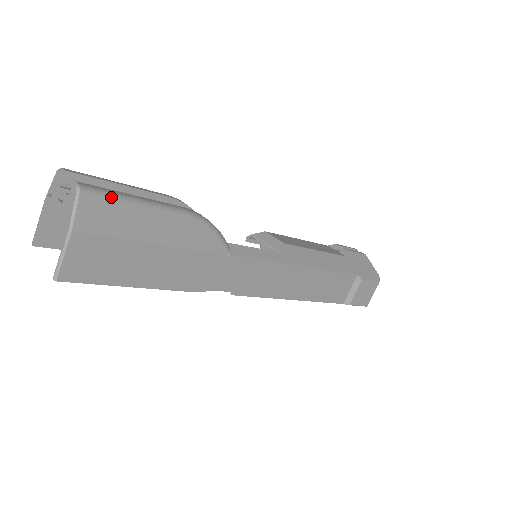
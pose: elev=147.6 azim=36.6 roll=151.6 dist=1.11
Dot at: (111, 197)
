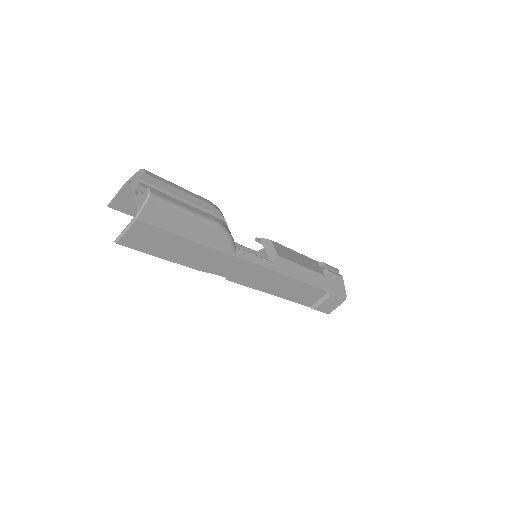
Dot at: (168, 204)
